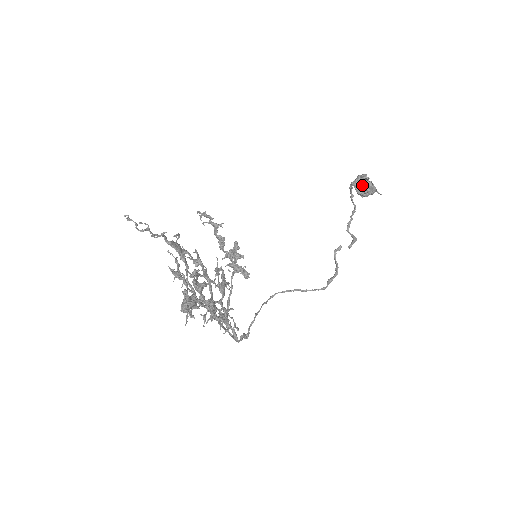
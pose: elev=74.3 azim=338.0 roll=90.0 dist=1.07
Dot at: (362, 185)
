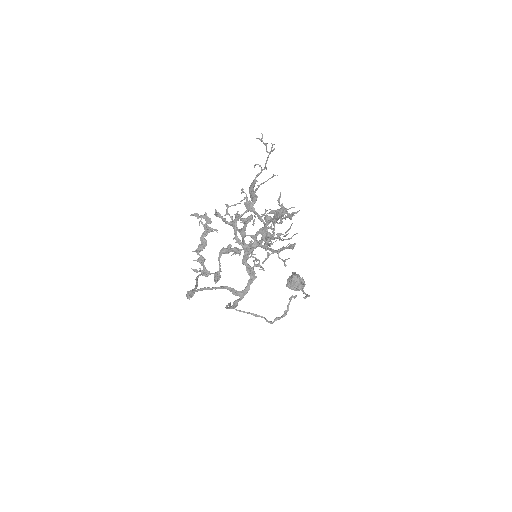
Dot at: occluded
